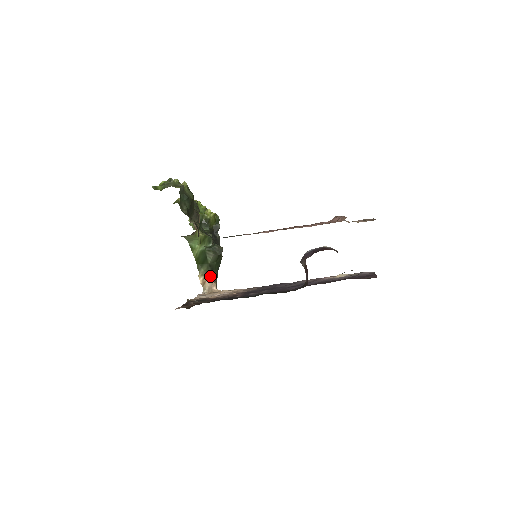
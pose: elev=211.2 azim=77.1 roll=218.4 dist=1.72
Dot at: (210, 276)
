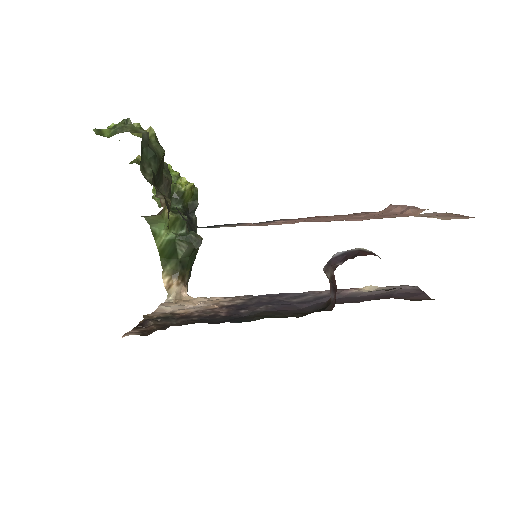
Dot at: (179, 277)
